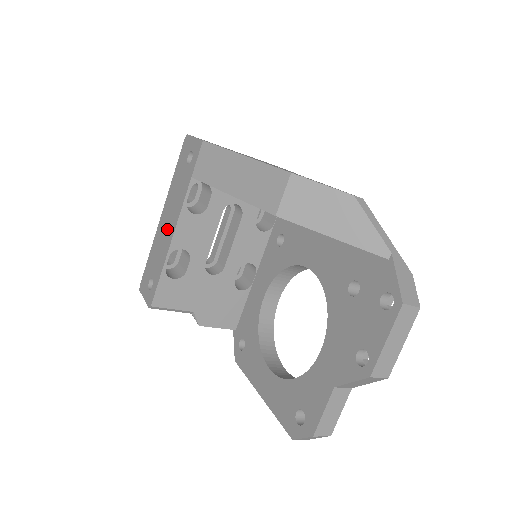
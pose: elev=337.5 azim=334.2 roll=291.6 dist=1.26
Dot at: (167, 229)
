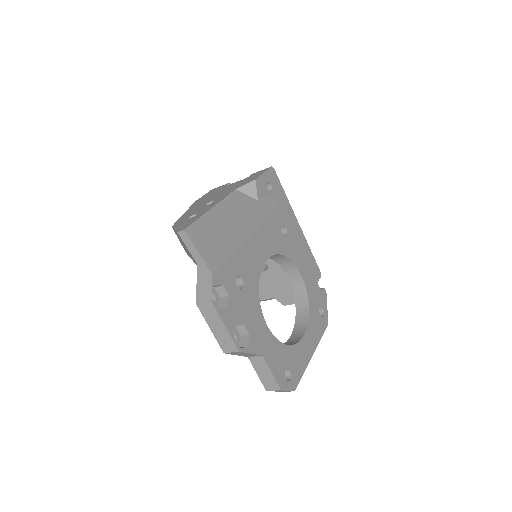
Dot at: occluded
